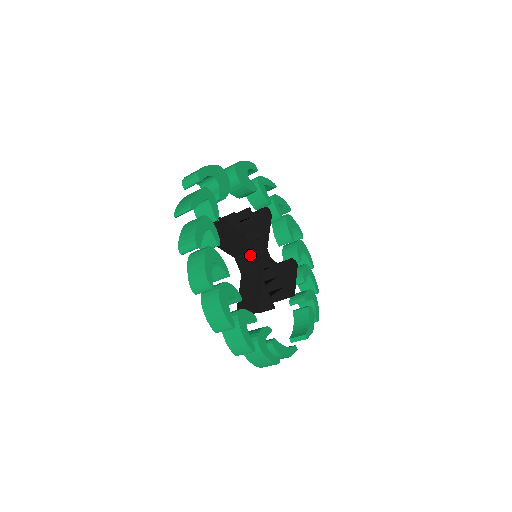
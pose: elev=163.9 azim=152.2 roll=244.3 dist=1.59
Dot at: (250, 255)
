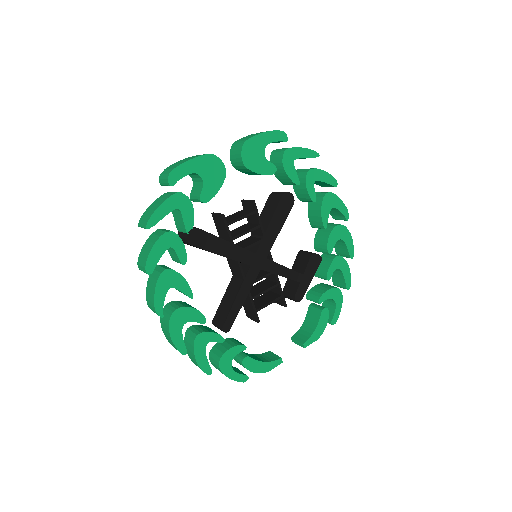
Dot at: (237, 264)
